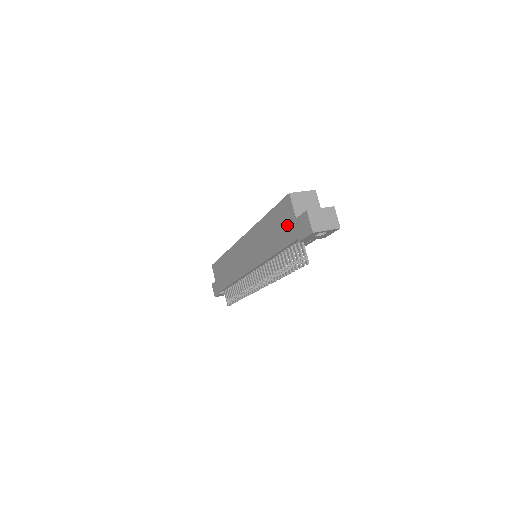
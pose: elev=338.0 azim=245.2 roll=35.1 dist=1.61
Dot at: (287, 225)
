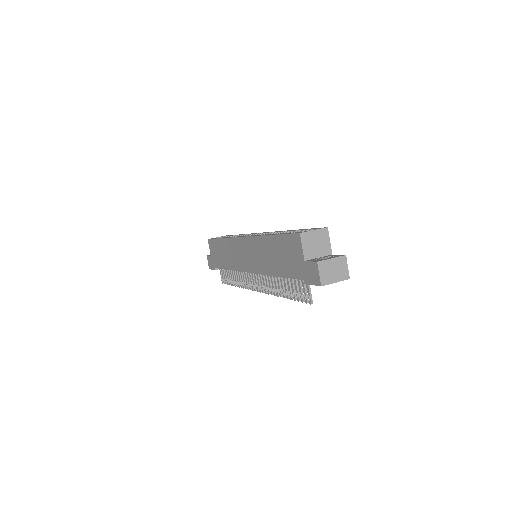
Dot at: (294, 260)
